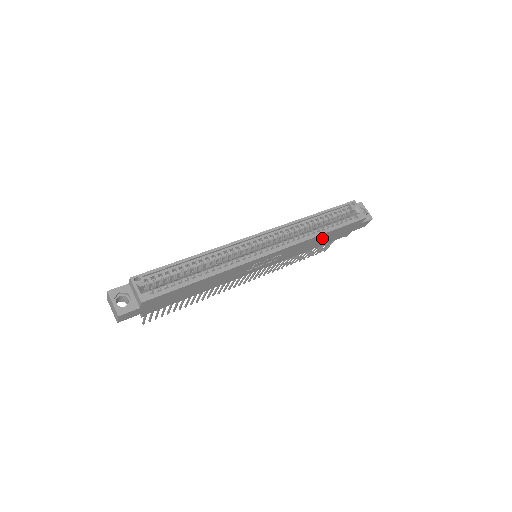
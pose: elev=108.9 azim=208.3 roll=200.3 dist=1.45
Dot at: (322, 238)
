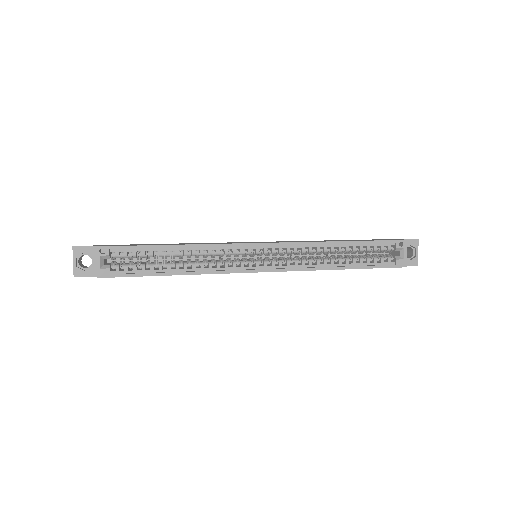
Dot at: occluded
